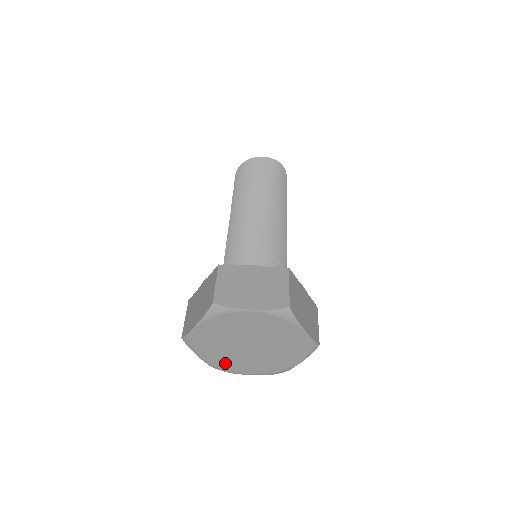
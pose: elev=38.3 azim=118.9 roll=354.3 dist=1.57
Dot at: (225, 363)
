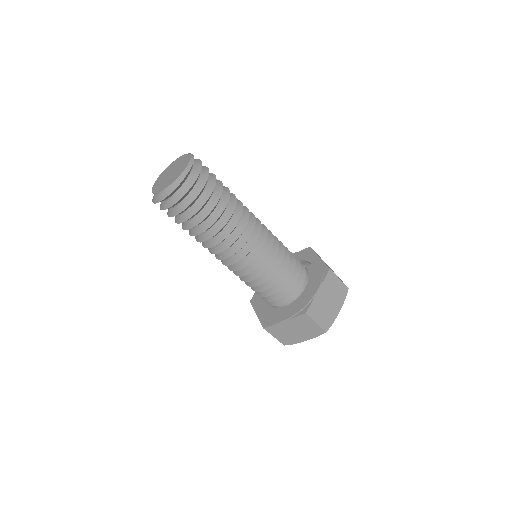
Dot at: occluded
